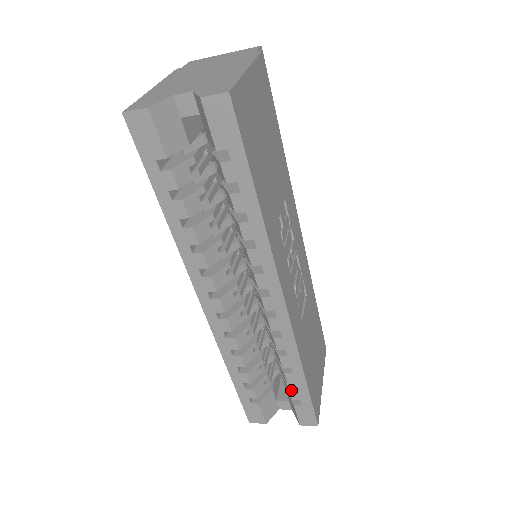
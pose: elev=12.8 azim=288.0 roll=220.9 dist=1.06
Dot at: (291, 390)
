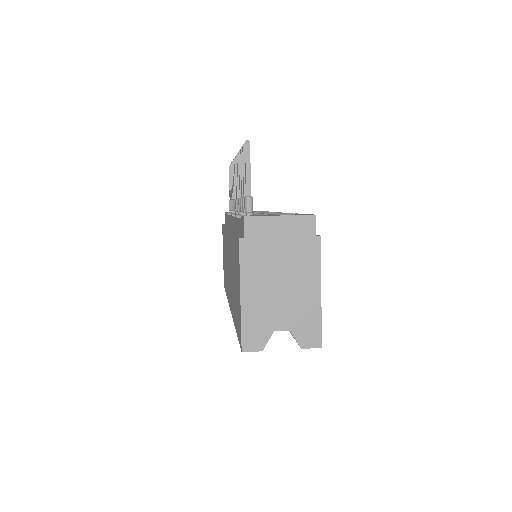
Dot at: occluded
